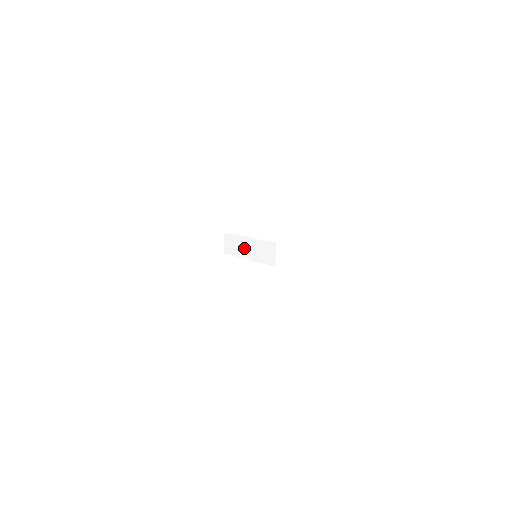
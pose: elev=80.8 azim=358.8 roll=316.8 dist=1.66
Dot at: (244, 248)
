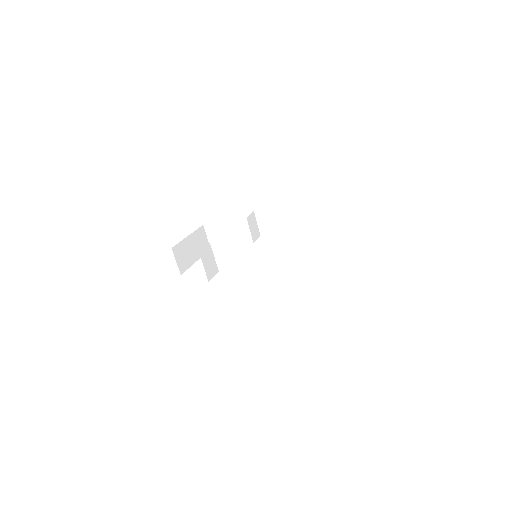
Dot at: occluded
